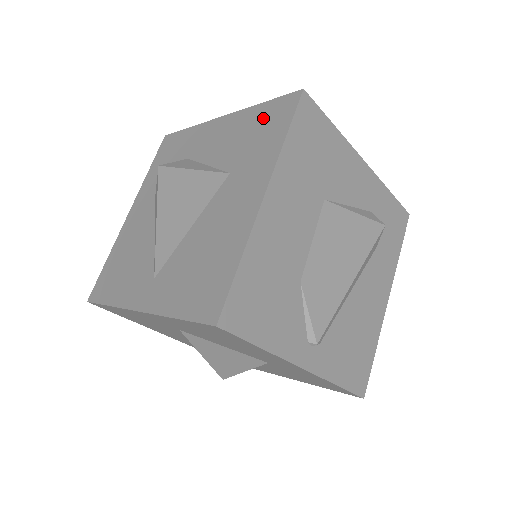
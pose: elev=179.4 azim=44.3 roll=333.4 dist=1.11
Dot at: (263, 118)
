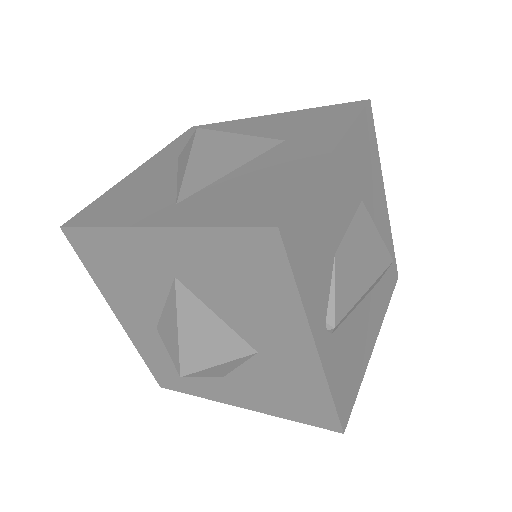
Dot at: (324, 113)
